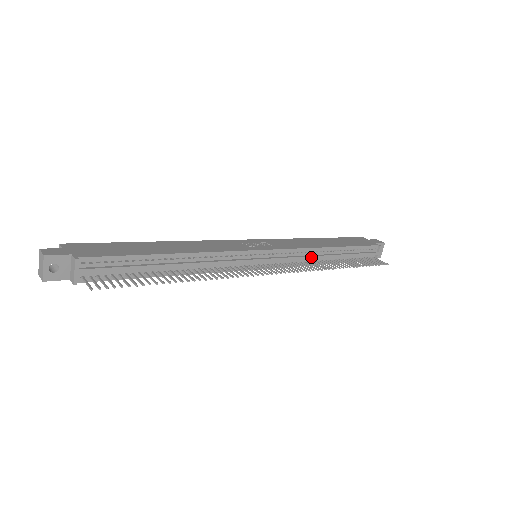
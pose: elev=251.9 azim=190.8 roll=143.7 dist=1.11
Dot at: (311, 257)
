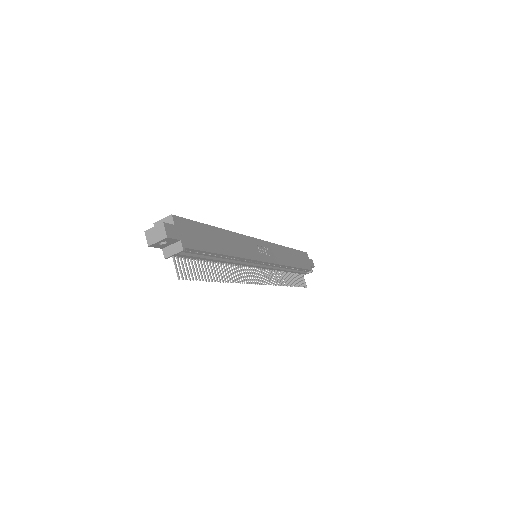
Dot at: (280, 270)
